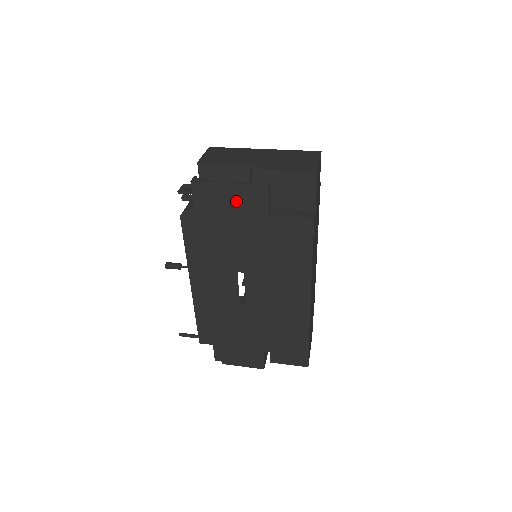
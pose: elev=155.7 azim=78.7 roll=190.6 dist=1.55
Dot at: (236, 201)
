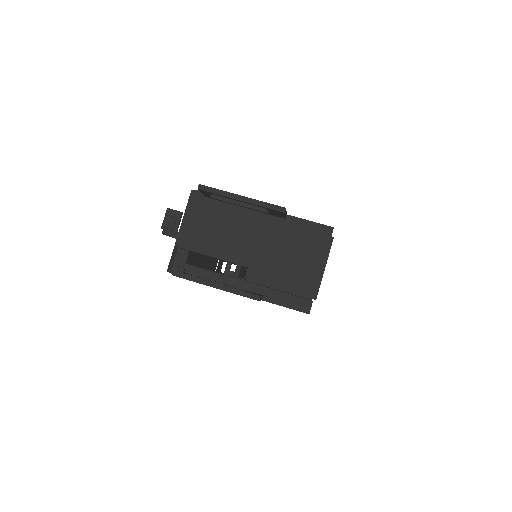
Dot at: occluded
